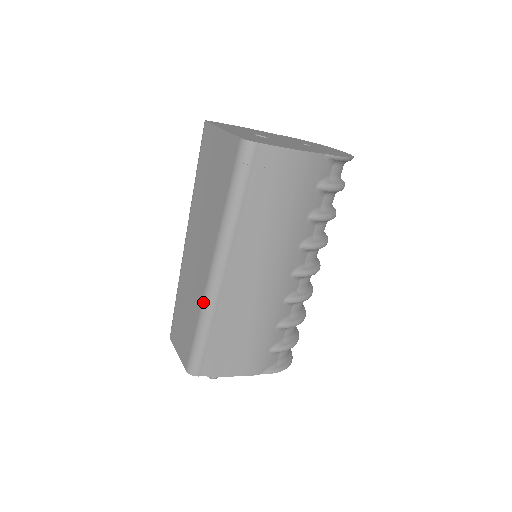
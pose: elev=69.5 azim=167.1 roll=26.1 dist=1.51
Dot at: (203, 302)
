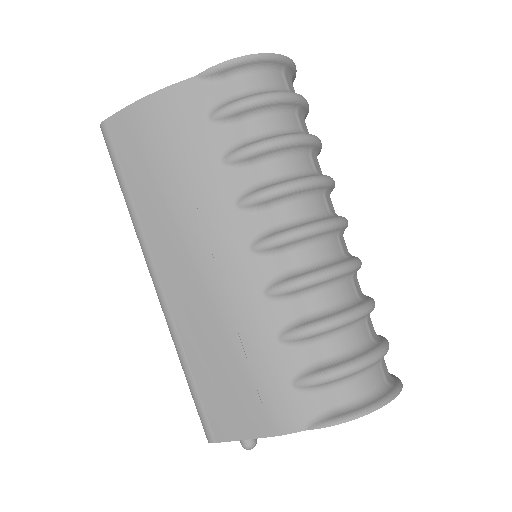
Dot at: occluded
